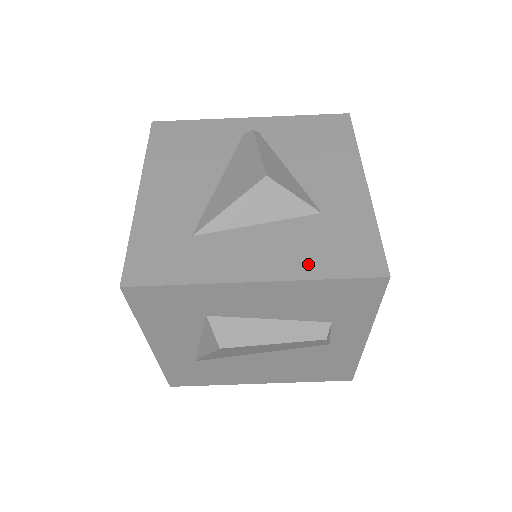
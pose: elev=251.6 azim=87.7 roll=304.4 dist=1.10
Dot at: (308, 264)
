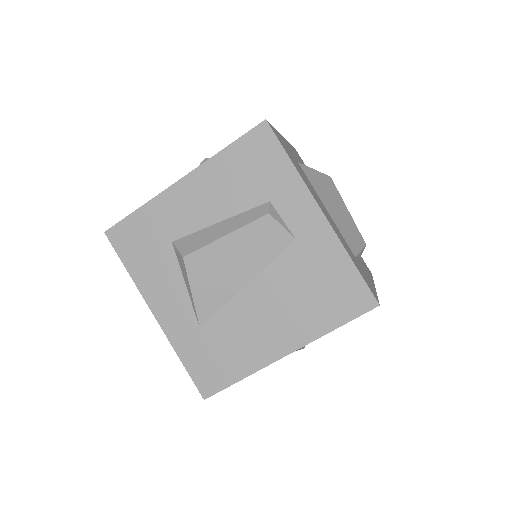
Dot at: occluded
